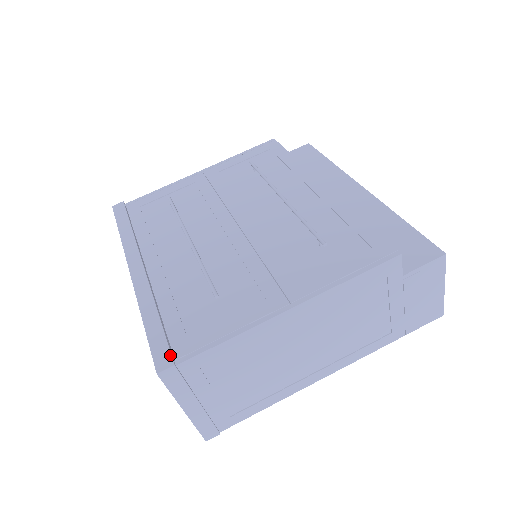
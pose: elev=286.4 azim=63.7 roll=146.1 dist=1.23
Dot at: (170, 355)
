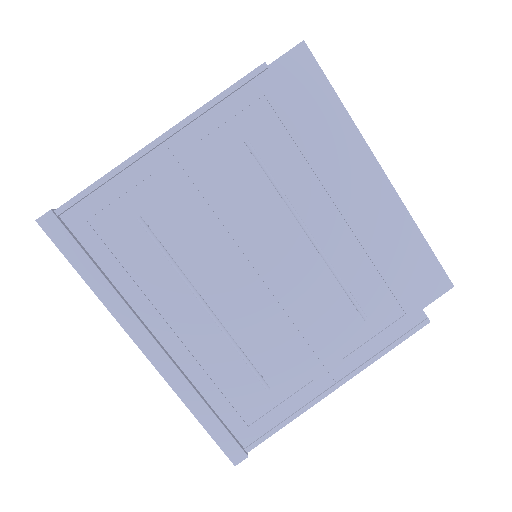
Dot at: (241, 449)
